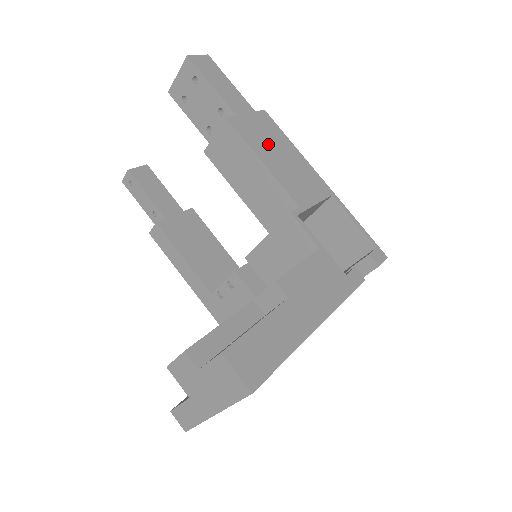
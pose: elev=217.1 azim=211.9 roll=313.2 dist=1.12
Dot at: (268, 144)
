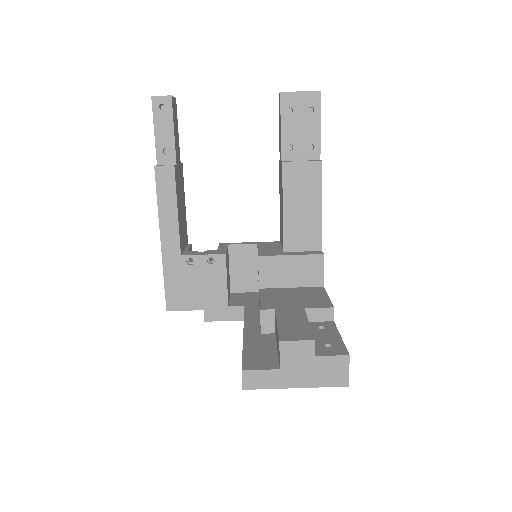
Dot at: occluded
